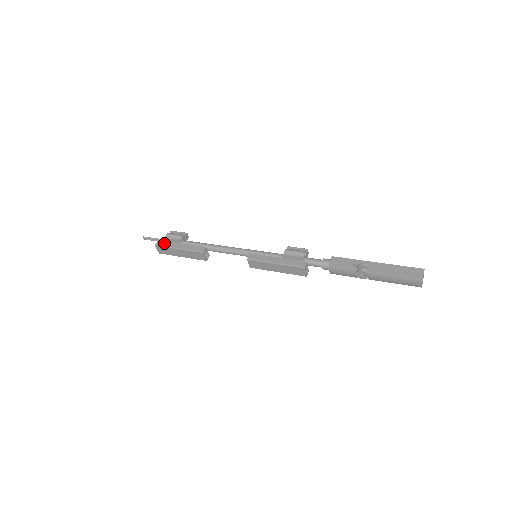
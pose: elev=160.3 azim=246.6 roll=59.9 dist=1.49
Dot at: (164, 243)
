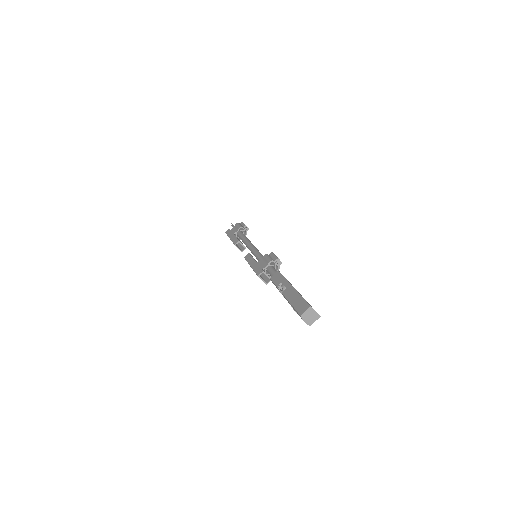
Dot at: (229, 232)
